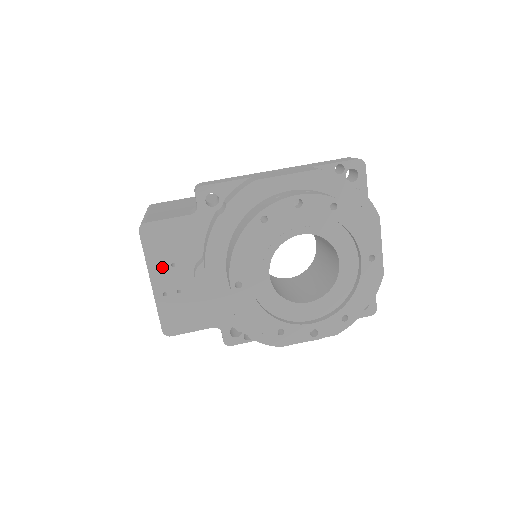
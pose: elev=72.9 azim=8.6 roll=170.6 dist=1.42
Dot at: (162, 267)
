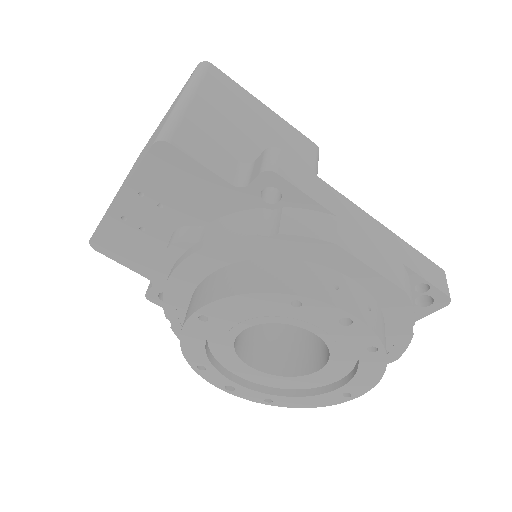
Dot at: (146, 196)
